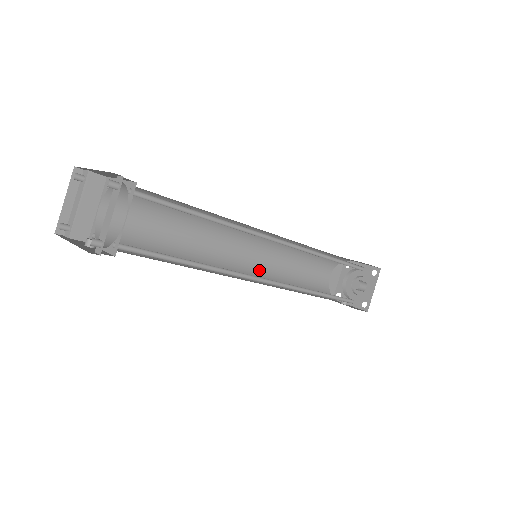
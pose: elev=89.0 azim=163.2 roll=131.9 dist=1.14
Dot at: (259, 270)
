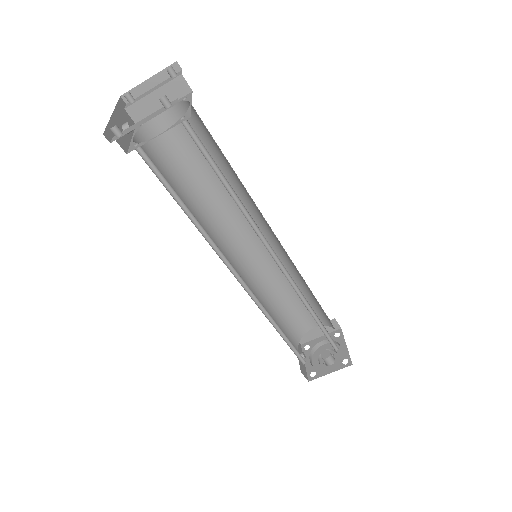
Dot at: (256, 268)
